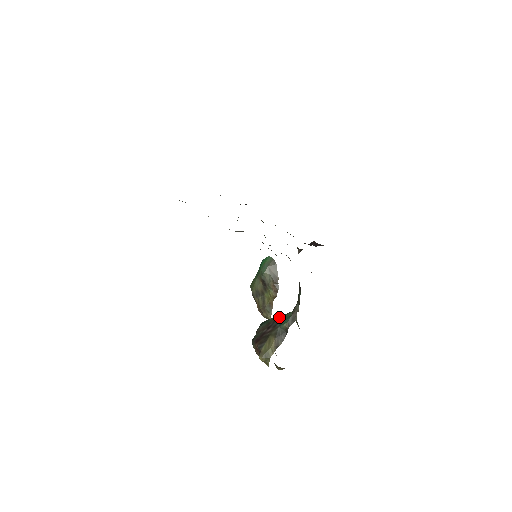
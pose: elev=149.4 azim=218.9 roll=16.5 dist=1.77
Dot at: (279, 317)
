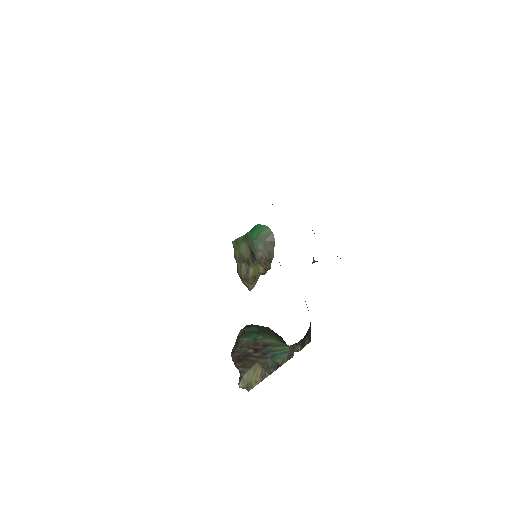
Dot at: (272, 344)
